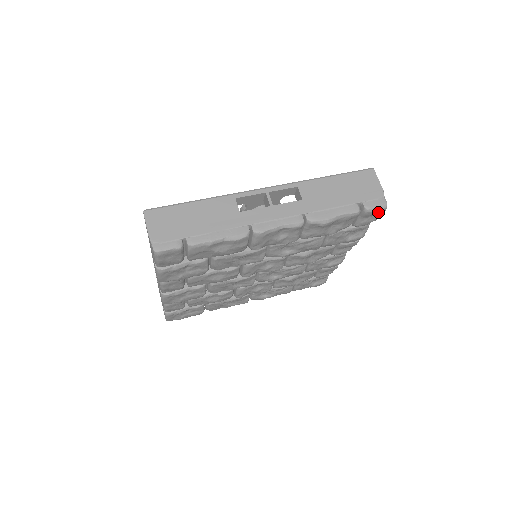
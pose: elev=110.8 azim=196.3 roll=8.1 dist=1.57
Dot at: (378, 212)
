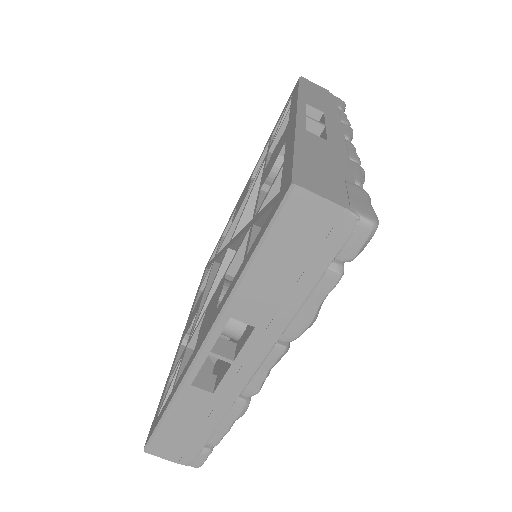
Dot at: occluded
